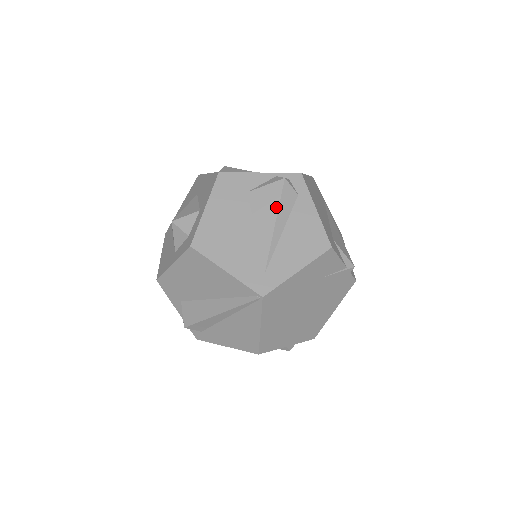
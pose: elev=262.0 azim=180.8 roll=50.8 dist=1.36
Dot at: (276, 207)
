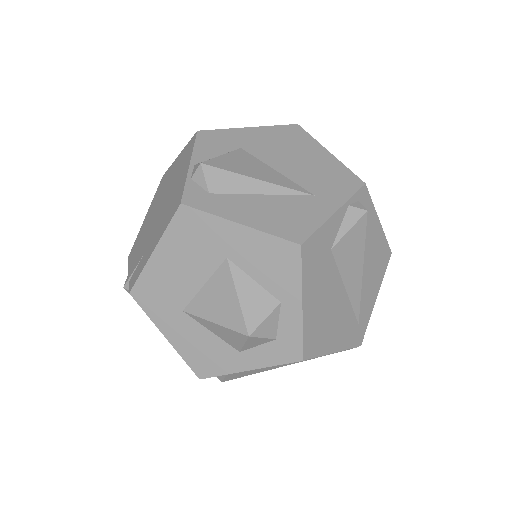
Dot at: (362, 252)
